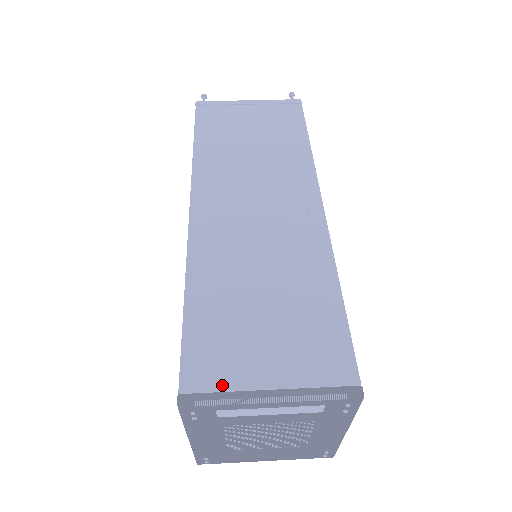
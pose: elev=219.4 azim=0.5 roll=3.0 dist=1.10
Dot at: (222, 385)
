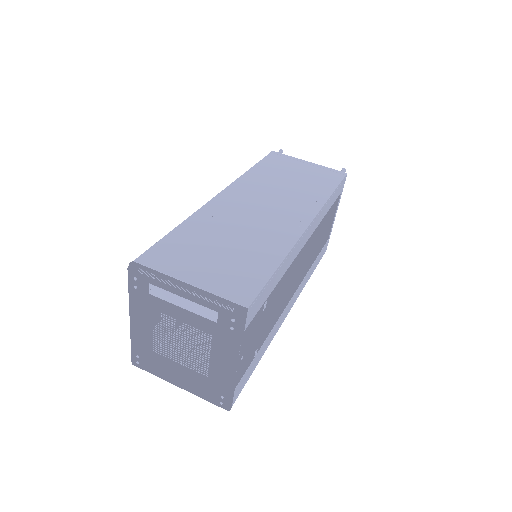
Dot at: (161, 269)
